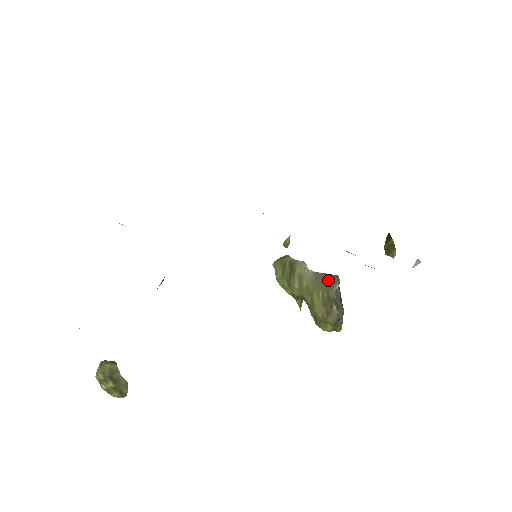
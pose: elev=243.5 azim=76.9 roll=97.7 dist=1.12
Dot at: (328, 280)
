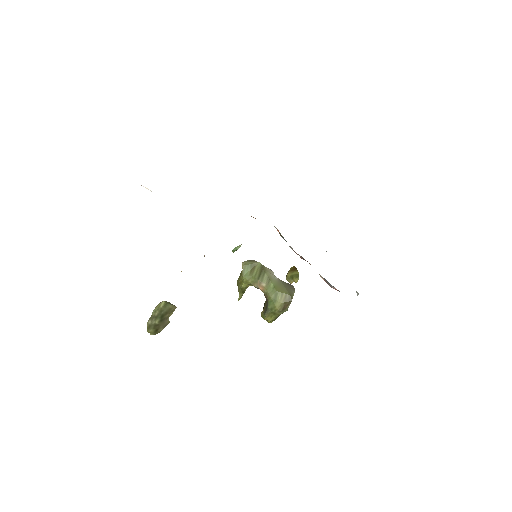
Dot at: (289, 287)
